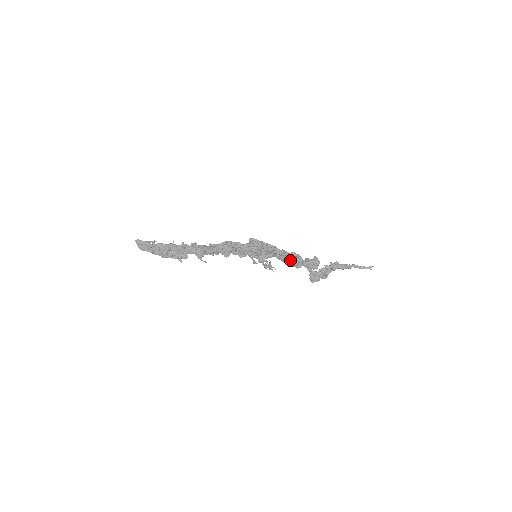
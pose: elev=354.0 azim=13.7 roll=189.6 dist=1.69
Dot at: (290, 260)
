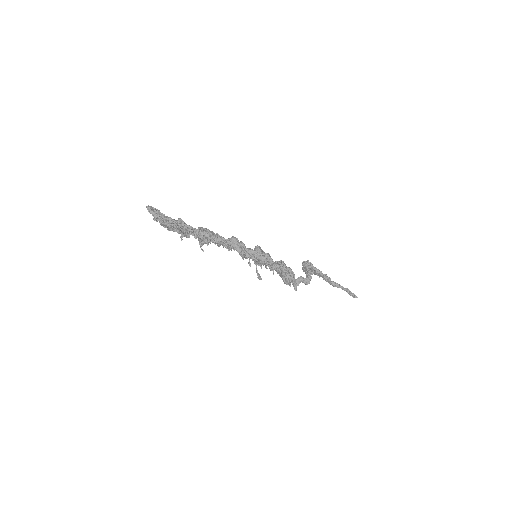
Dot at: (282, 276)
